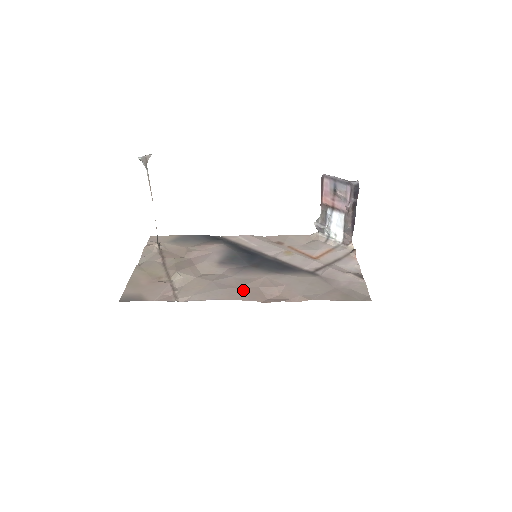
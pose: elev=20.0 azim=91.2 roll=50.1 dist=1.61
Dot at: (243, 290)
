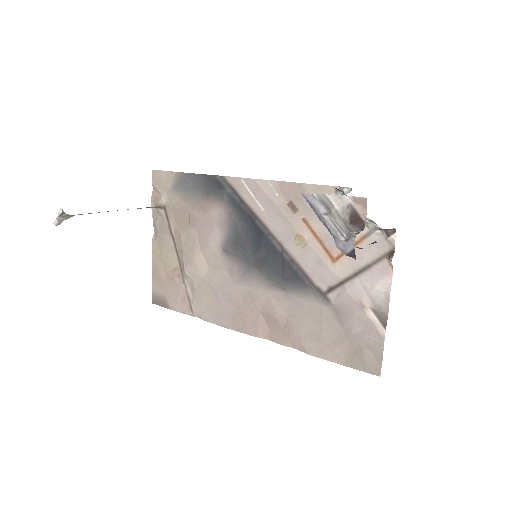
Dot at: (245, 317)
